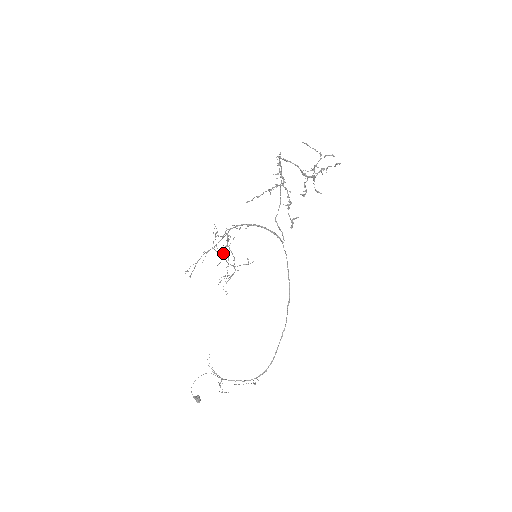
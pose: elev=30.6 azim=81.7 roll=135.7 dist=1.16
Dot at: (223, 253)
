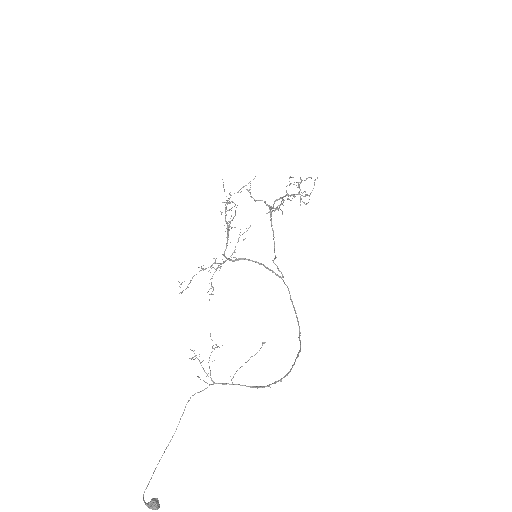
Dot at: occluded
